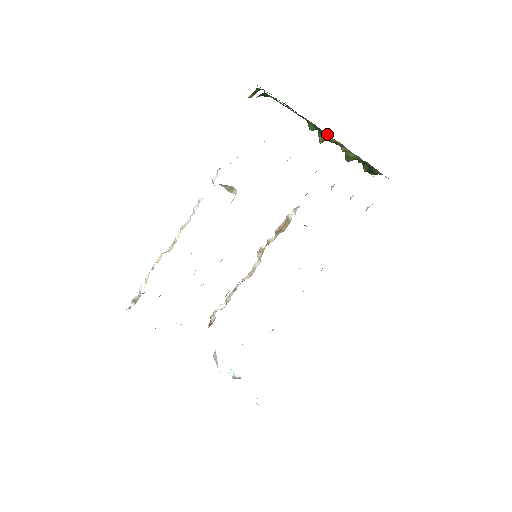
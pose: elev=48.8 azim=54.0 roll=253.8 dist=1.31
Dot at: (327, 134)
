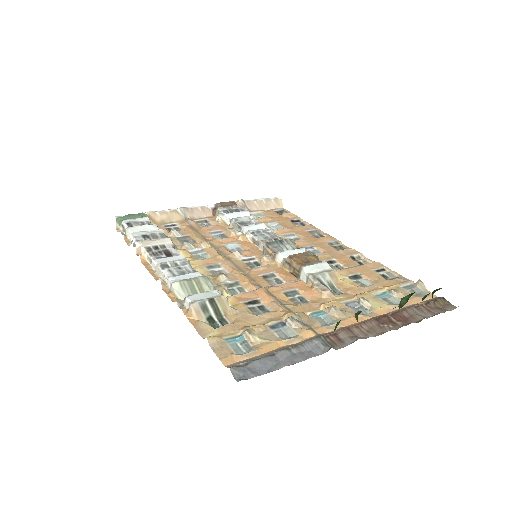
Dot at: occluded
